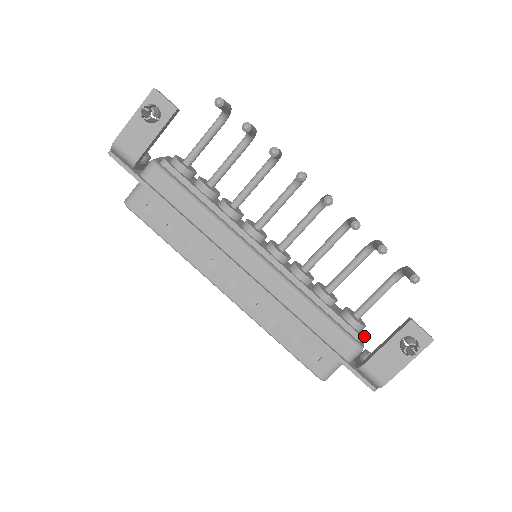
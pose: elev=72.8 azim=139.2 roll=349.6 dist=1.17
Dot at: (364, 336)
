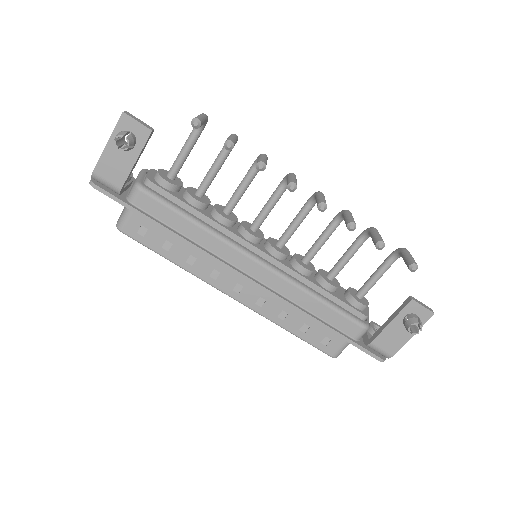
Dot at: (368, 314)
